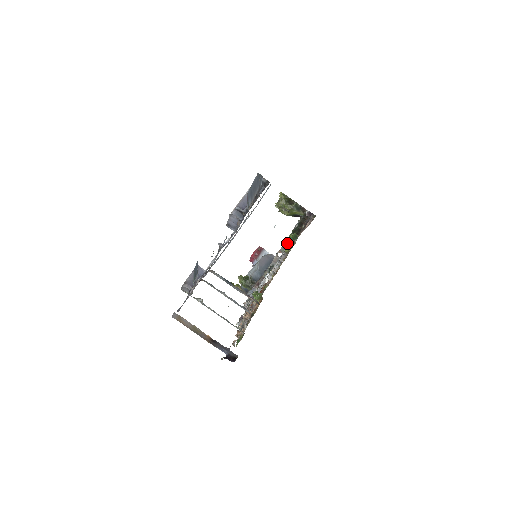
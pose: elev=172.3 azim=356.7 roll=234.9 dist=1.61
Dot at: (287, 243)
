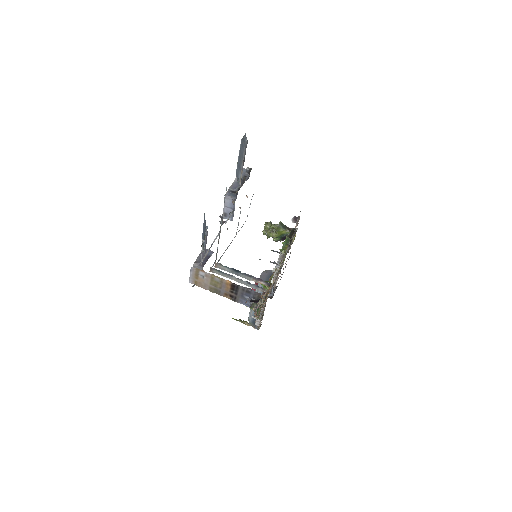
Dot at: occluded
